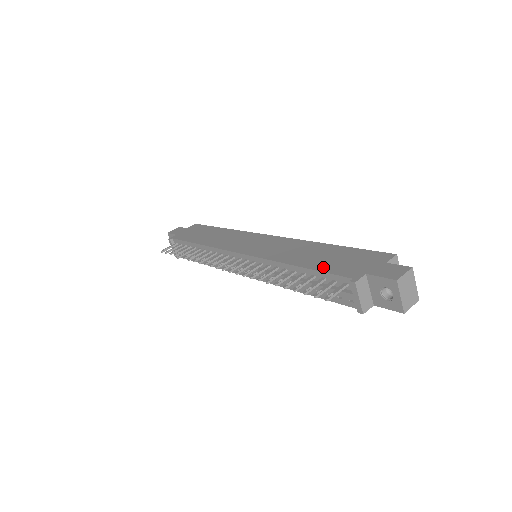
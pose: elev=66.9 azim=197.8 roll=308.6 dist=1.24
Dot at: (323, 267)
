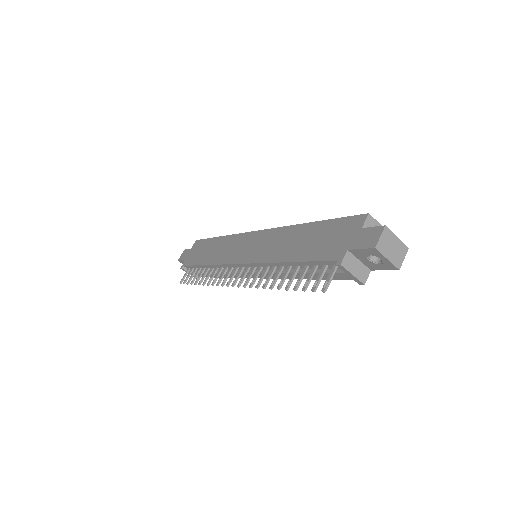
Dot at: (310, 255)
